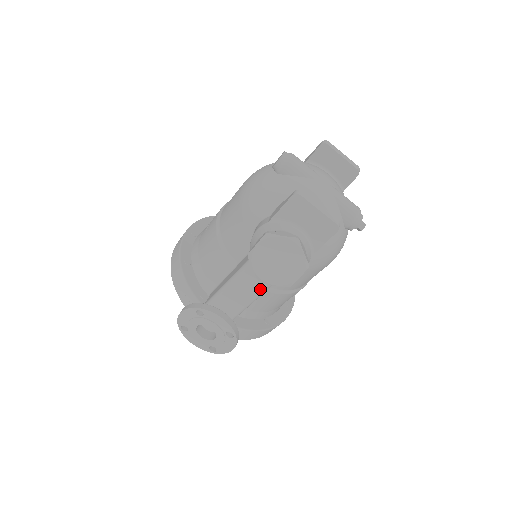
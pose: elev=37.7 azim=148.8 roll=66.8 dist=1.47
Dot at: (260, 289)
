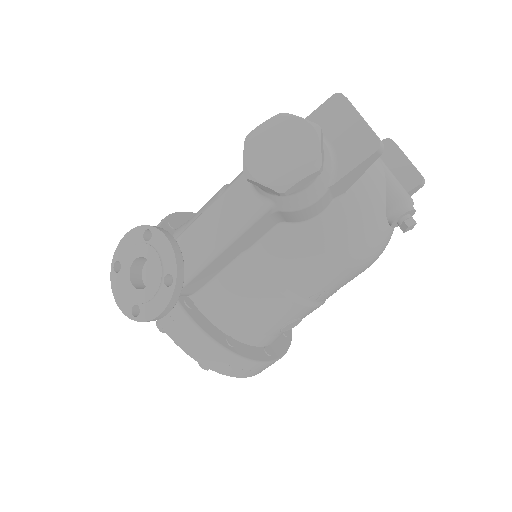
Dot at: (241, 220)
